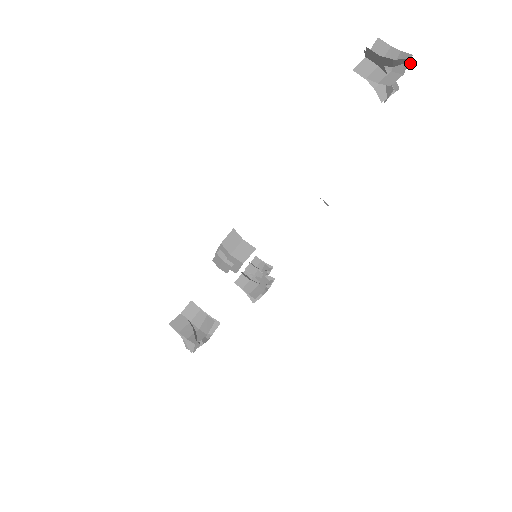
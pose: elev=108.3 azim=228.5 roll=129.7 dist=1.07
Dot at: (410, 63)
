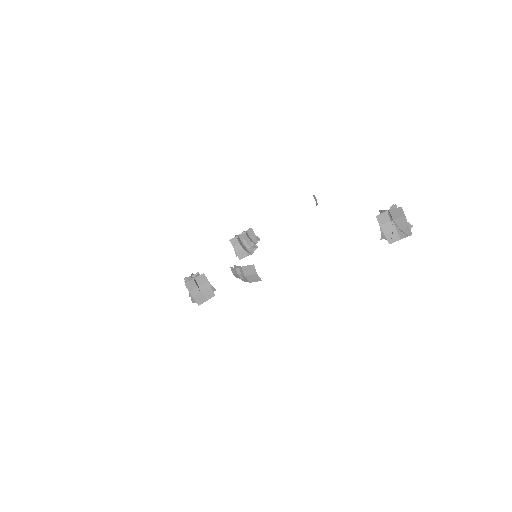
Dot at: occluded
